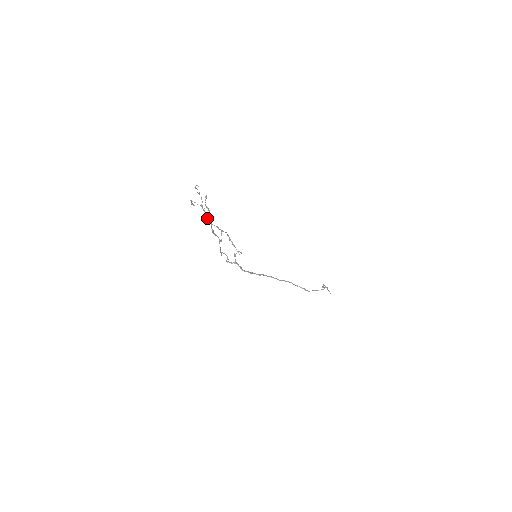
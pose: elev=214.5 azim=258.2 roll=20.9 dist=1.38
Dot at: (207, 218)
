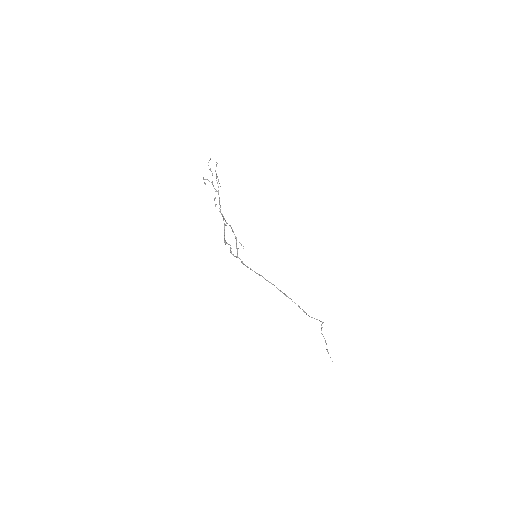
Dot at: occluded
